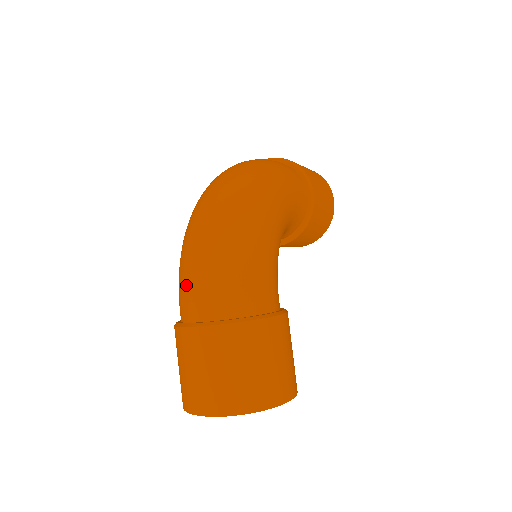
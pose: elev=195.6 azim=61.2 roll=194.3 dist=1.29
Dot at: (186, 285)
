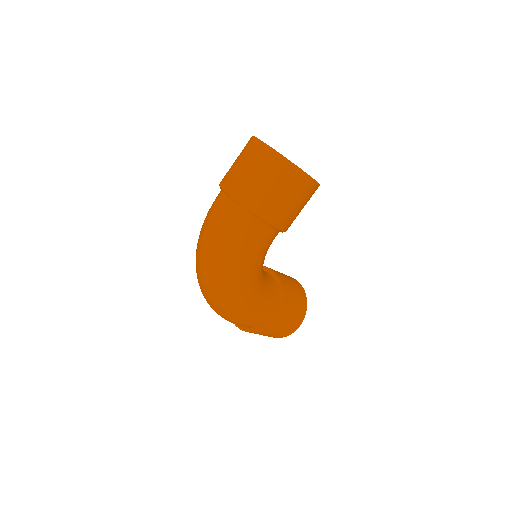
Dot at: occluded
